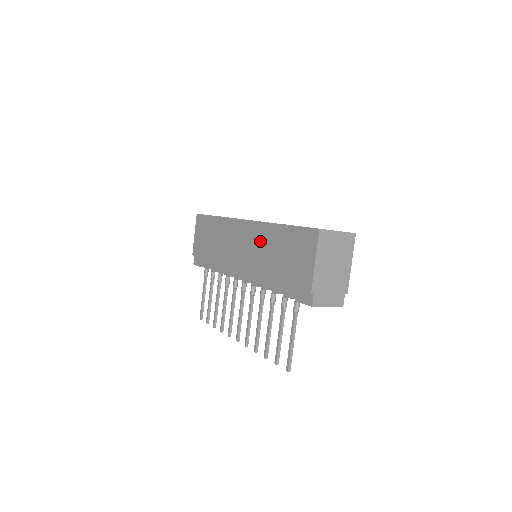
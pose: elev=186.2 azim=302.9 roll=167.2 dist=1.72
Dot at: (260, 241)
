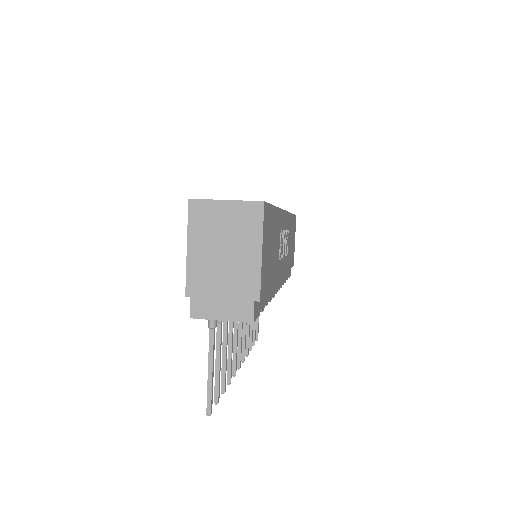
Dot at: occluded
